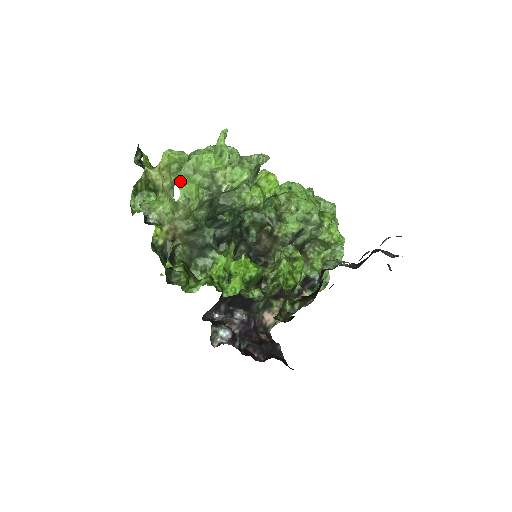
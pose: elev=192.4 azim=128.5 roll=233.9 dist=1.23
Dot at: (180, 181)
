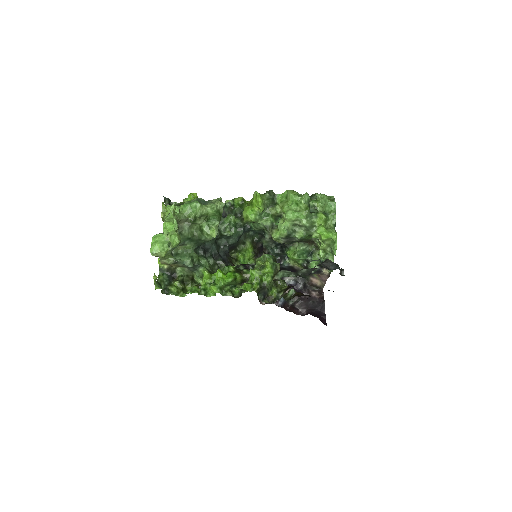
Dot at: (154, 241)
